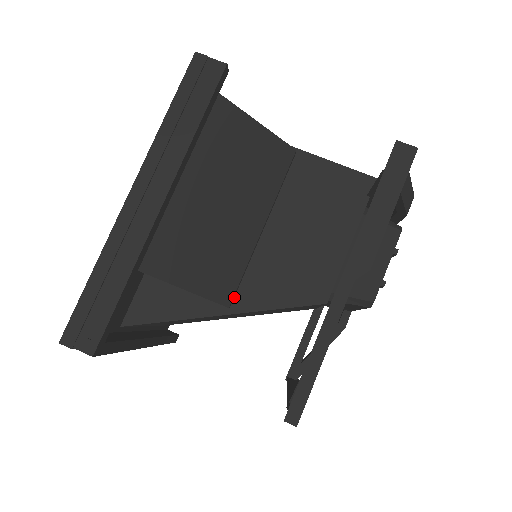
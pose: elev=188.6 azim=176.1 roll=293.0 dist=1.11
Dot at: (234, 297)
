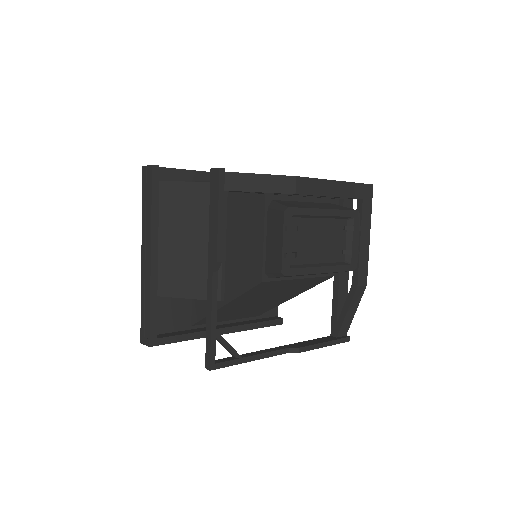
Dot at: (224, 293)
